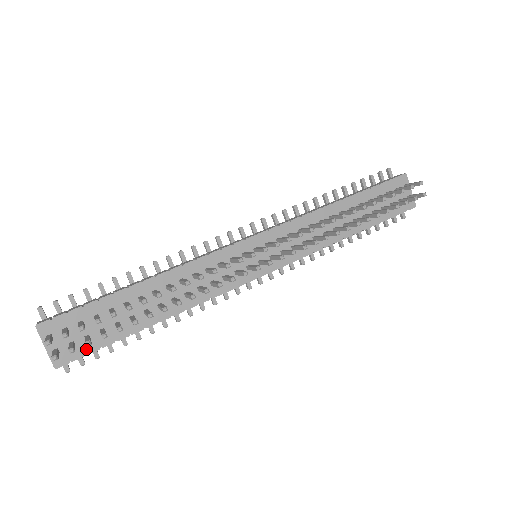
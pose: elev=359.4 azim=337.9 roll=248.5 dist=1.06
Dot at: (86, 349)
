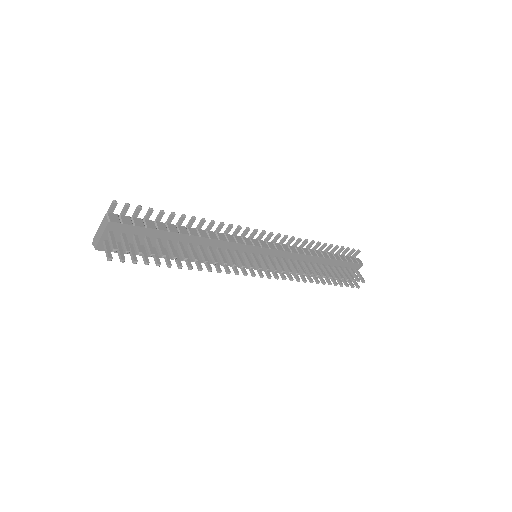
Dot at: (123, 250)
